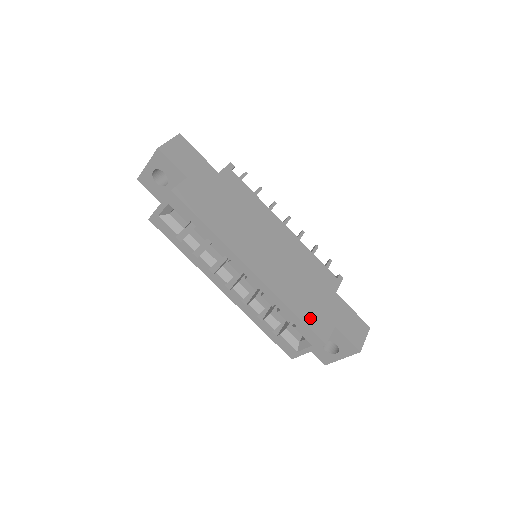
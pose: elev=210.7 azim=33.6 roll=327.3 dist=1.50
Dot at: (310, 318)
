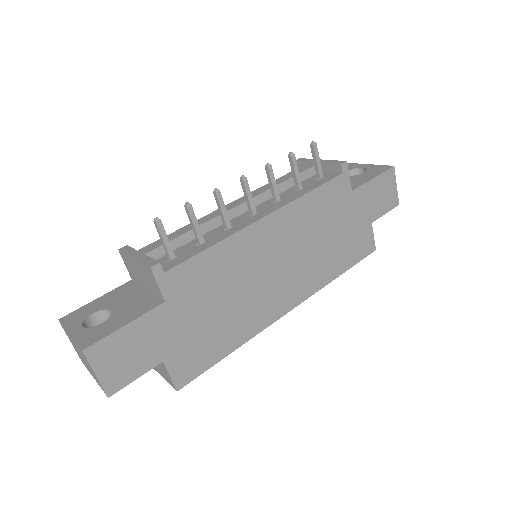
Dot at: (353, 255)
